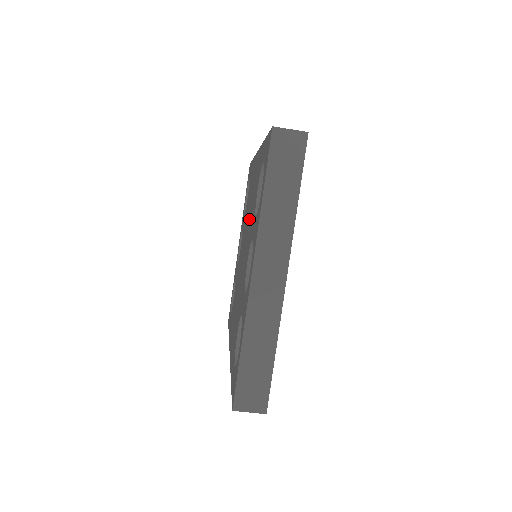
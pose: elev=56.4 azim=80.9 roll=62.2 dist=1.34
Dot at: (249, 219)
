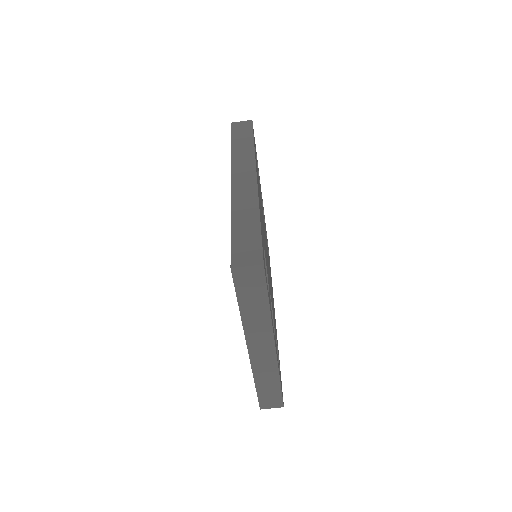
Dot at: occluded
